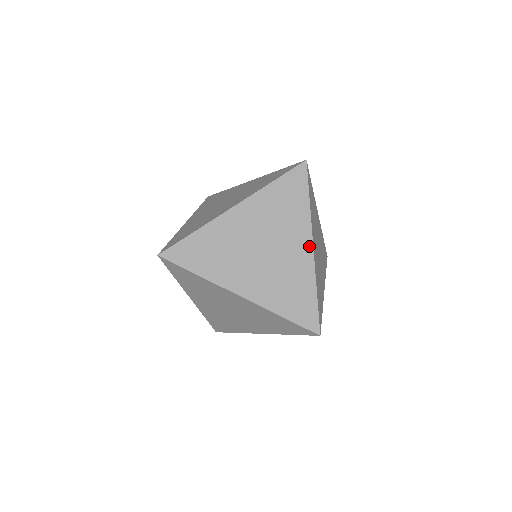
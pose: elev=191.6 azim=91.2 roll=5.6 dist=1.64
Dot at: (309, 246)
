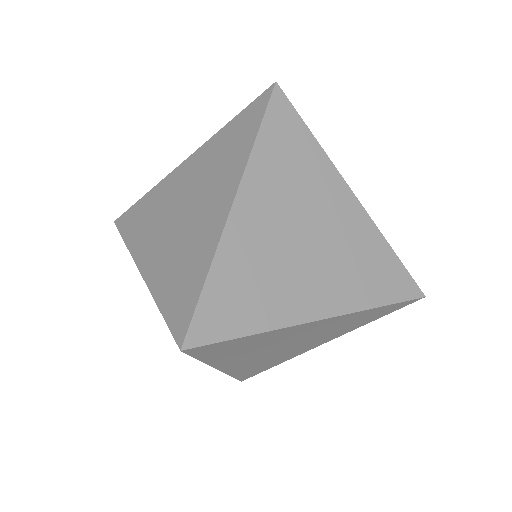
Dot at: (229, 202)
